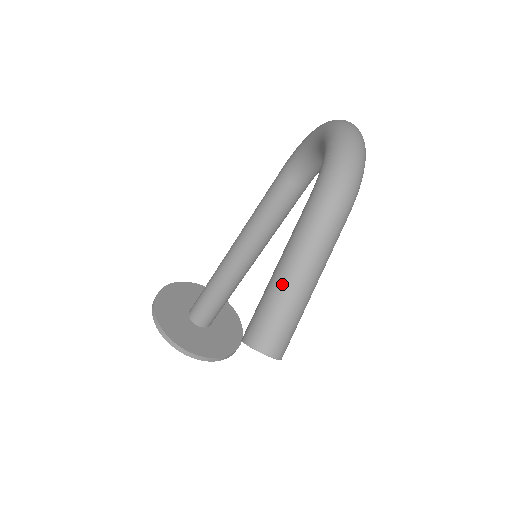
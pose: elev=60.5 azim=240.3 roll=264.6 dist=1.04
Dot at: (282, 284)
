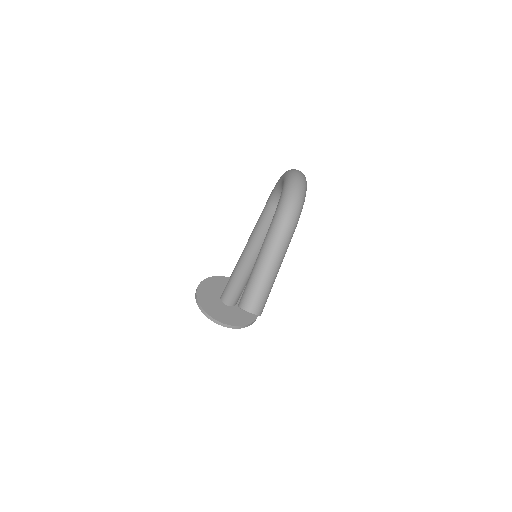
Dot at: (257, 273)
